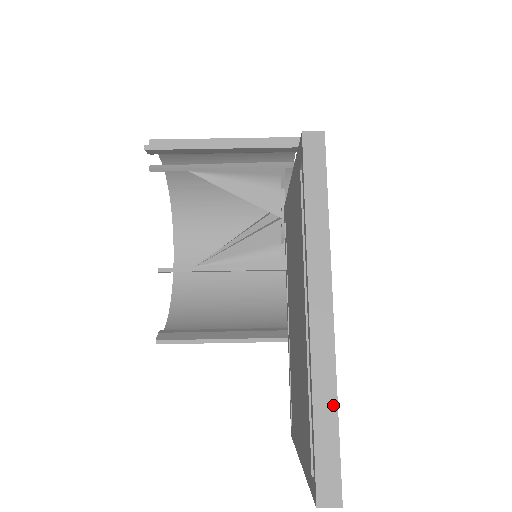
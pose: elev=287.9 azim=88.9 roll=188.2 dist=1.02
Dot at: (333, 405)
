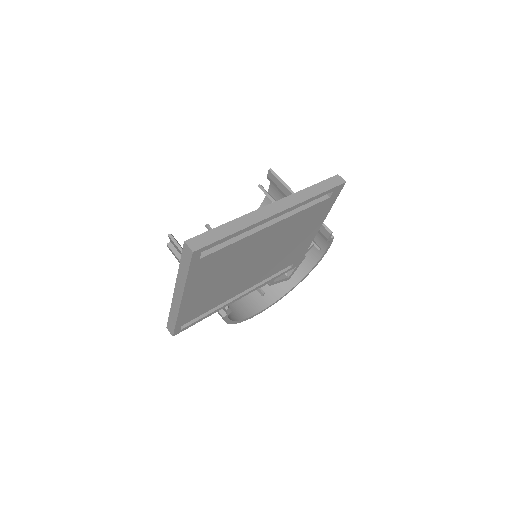
Dot at: (237, 229)
